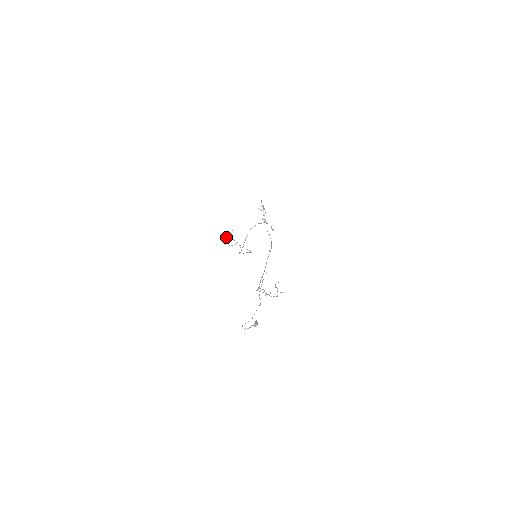
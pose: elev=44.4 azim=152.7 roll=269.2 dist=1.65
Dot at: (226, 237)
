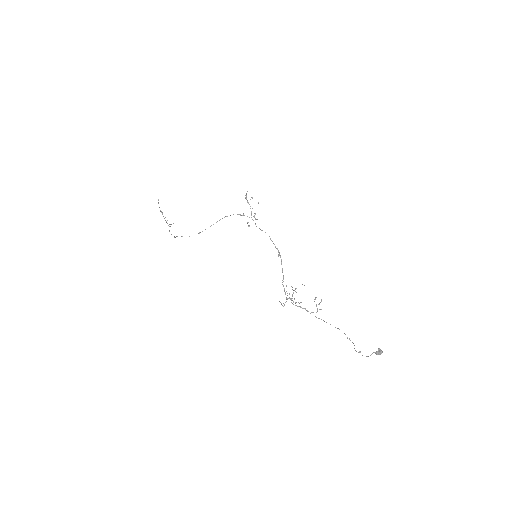
Dot at: occluded
